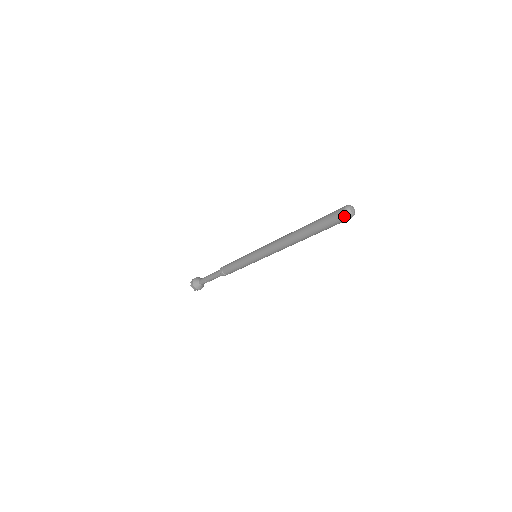
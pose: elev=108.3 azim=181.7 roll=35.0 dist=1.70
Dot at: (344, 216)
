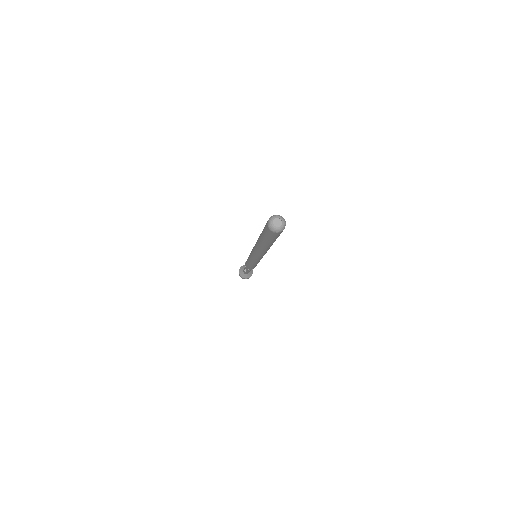
Dot at: (267, 224)
